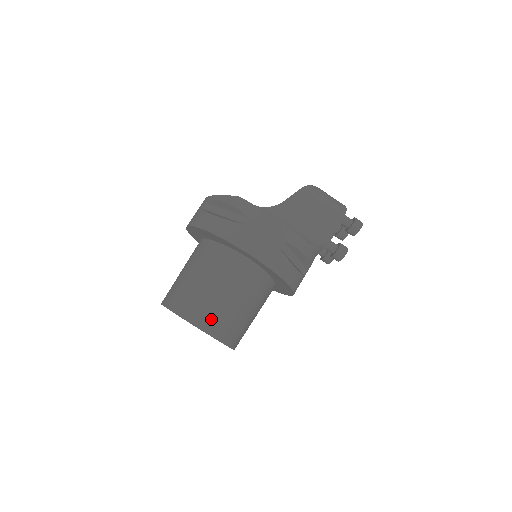
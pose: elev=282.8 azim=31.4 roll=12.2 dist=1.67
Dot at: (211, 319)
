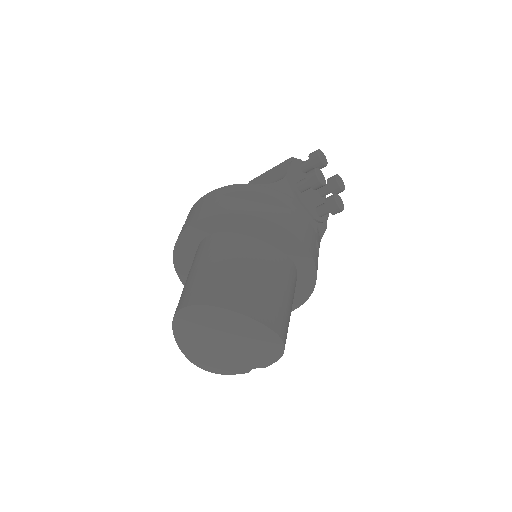
Dot at: (191, 293)
